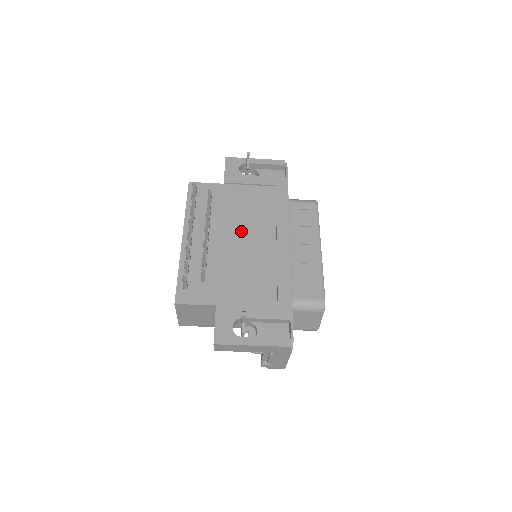
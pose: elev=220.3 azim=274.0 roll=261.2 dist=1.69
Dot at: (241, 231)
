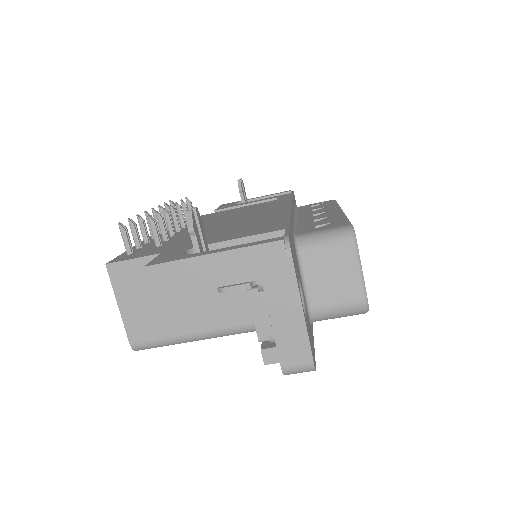
Dot at: (226, 219)
